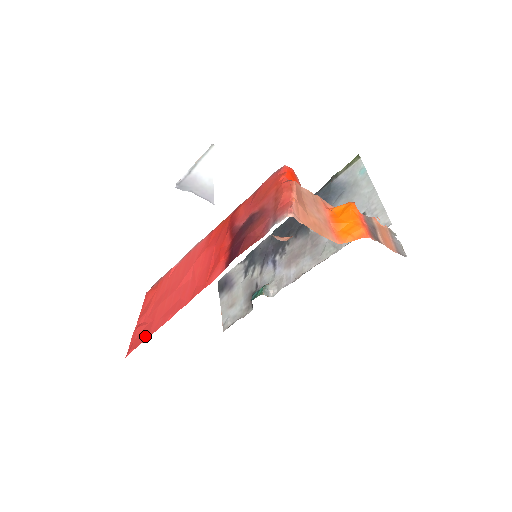
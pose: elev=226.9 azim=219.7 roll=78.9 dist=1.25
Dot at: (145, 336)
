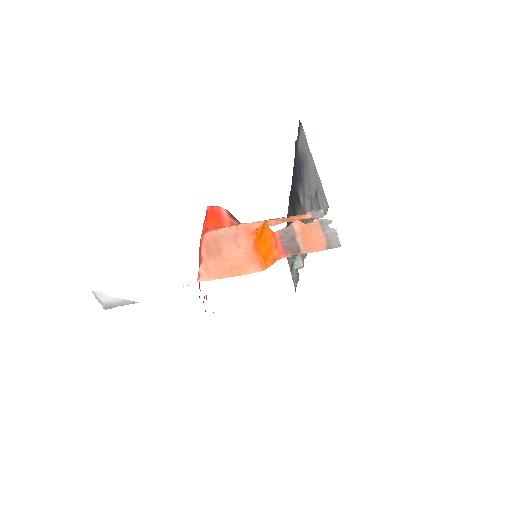
Dot at: occluded
